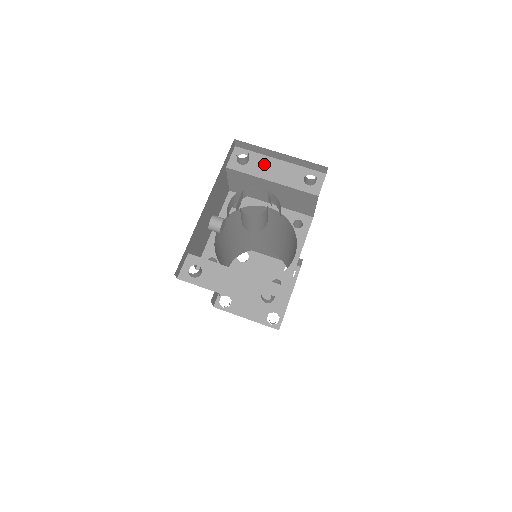
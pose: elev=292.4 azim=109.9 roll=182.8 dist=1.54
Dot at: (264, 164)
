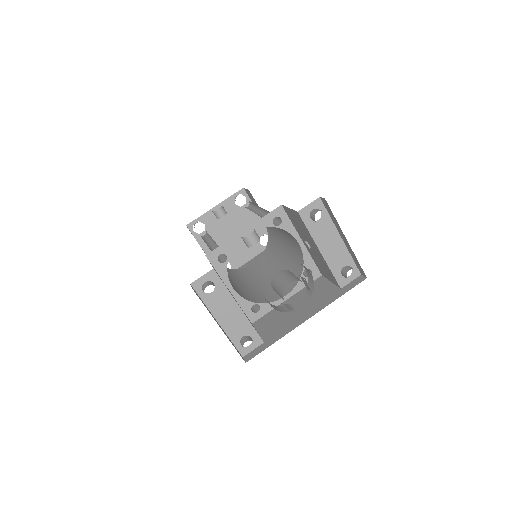
Dot at: (327, 232)
